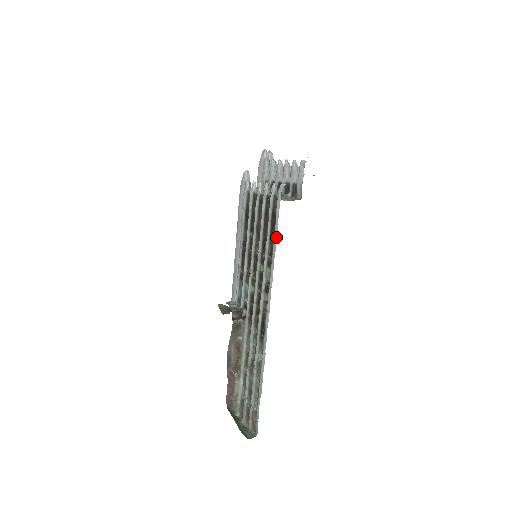
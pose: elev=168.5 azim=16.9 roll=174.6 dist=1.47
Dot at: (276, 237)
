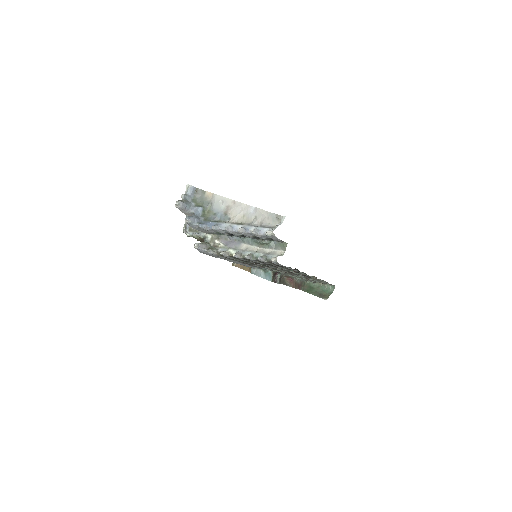
Dot at: occluded
